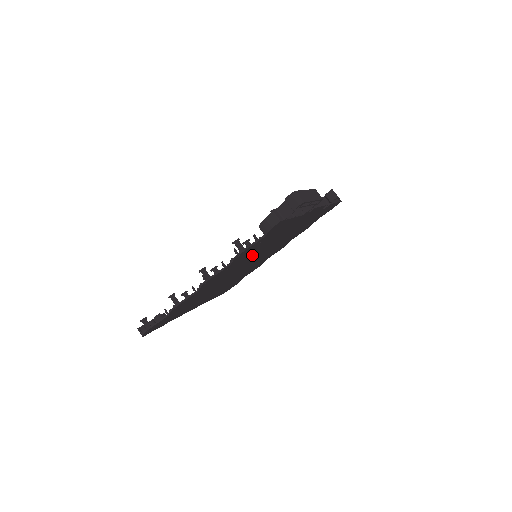
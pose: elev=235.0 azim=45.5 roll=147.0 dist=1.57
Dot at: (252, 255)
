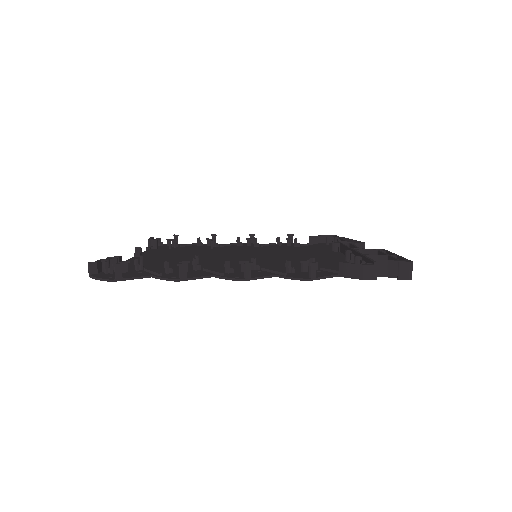
Dot at: occluded
